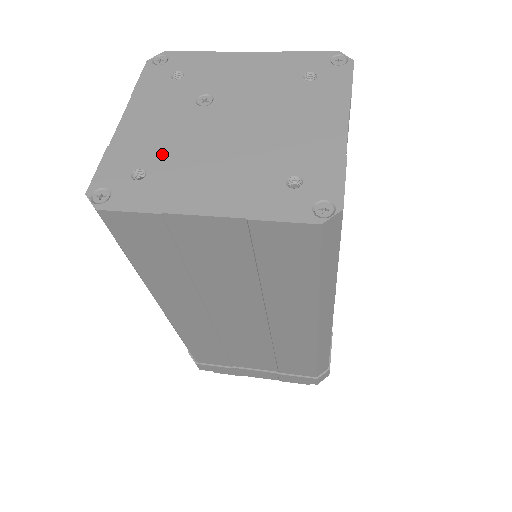
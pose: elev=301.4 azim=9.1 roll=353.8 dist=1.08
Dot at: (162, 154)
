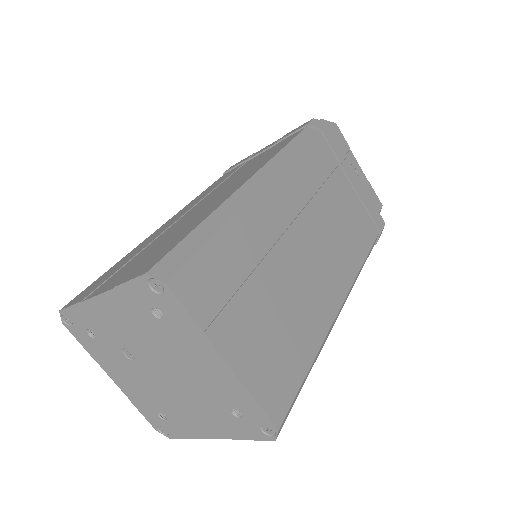
Dot at: (156, 402)
